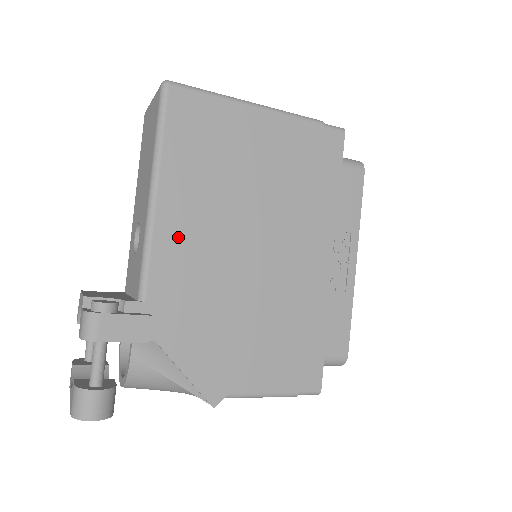
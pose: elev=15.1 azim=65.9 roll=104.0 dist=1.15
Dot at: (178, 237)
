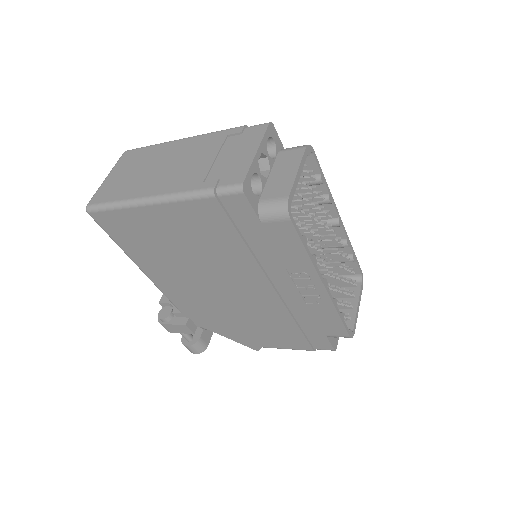
Dot at: (172, 287)
